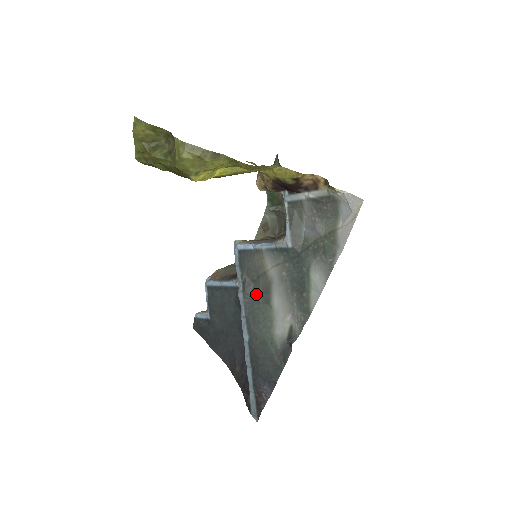
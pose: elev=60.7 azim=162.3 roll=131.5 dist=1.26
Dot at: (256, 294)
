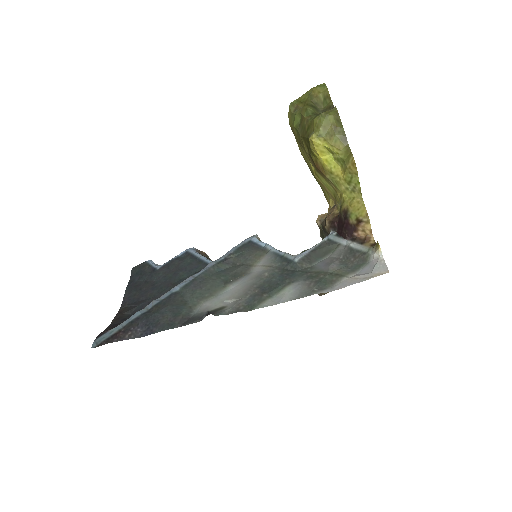
Dot at: (225, 272)
